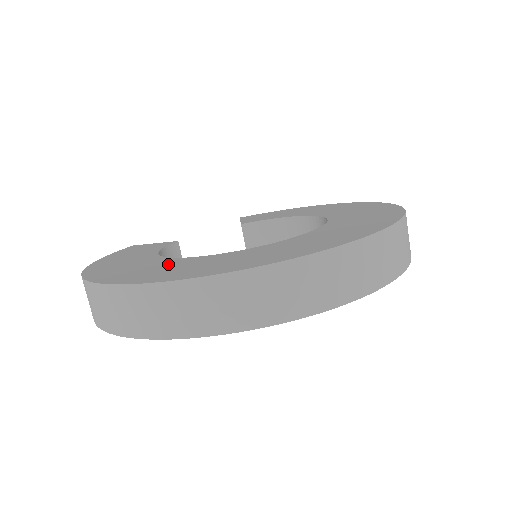
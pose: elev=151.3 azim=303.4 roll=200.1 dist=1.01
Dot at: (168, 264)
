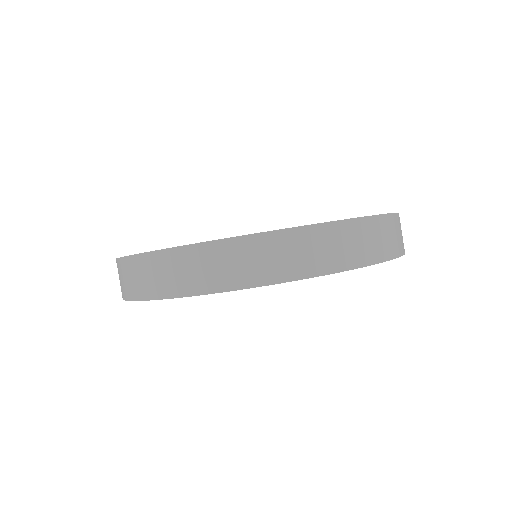
Dot at: occluded
